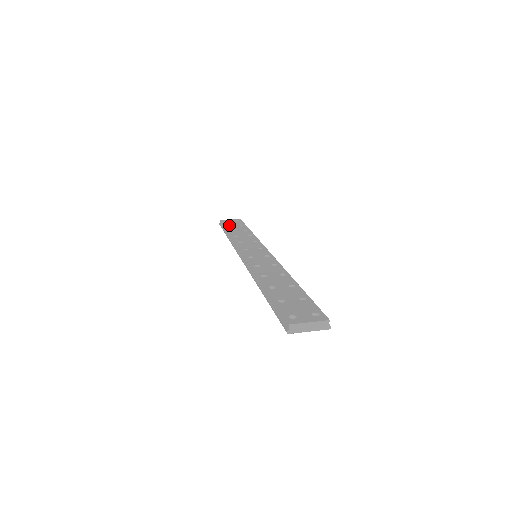
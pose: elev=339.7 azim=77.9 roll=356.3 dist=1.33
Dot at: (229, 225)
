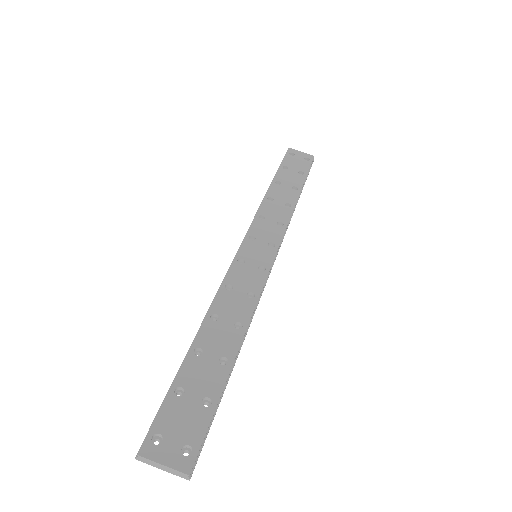
Dot at: (287, 166)
